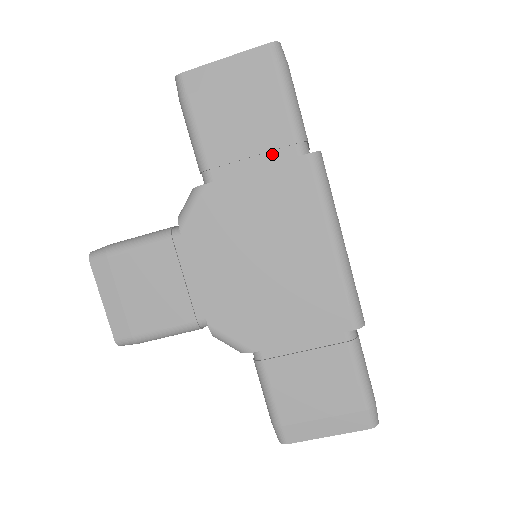
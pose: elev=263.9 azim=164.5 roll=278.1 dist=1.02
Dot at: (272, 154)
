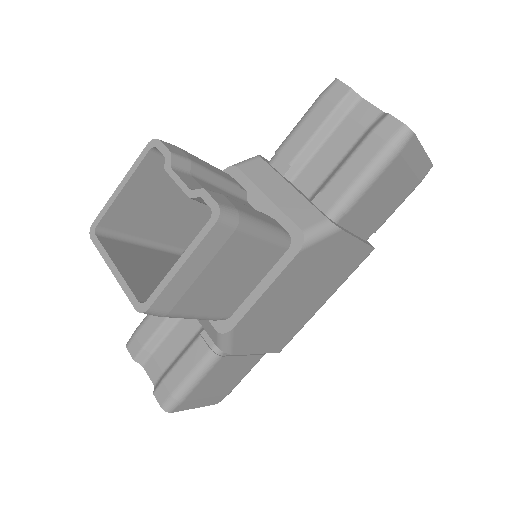
Dot at: (365, 230)
